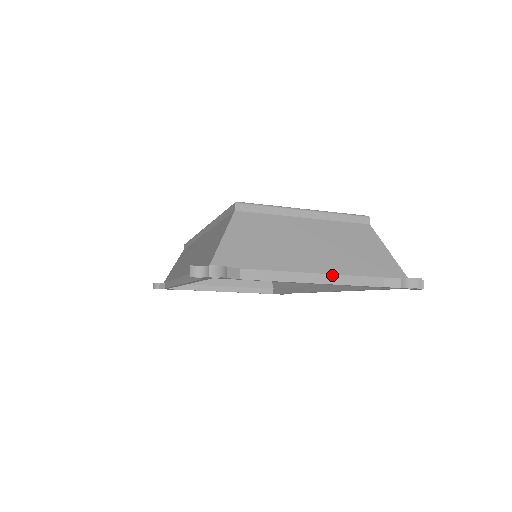
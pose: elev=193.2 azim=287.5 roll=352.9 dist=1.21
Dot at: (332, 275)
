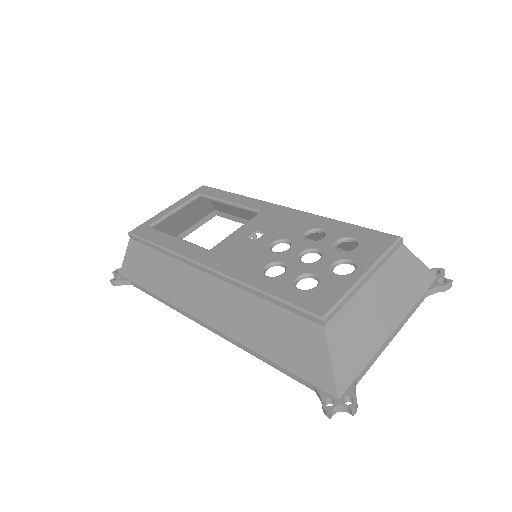
Dot at: (401, 322)
